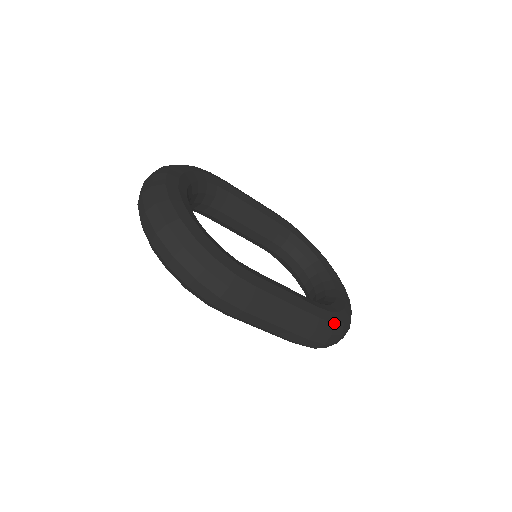
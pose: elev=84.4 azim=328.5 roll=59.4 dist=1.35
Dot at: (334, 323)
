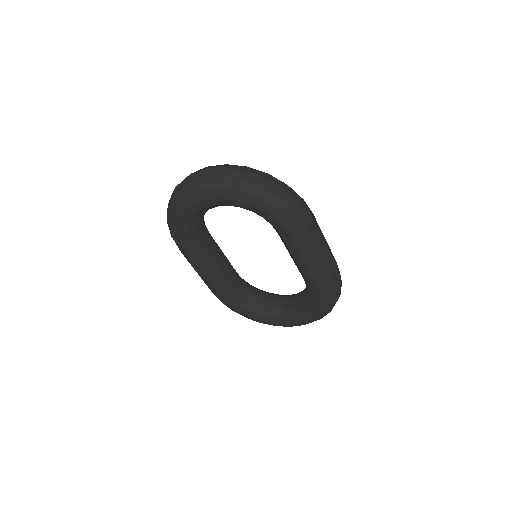
Dot at: occluded
